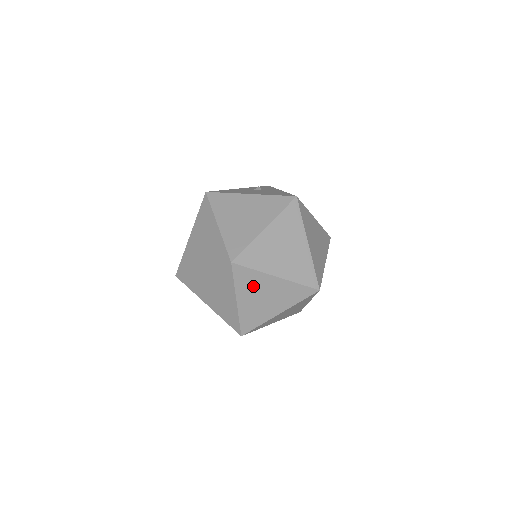
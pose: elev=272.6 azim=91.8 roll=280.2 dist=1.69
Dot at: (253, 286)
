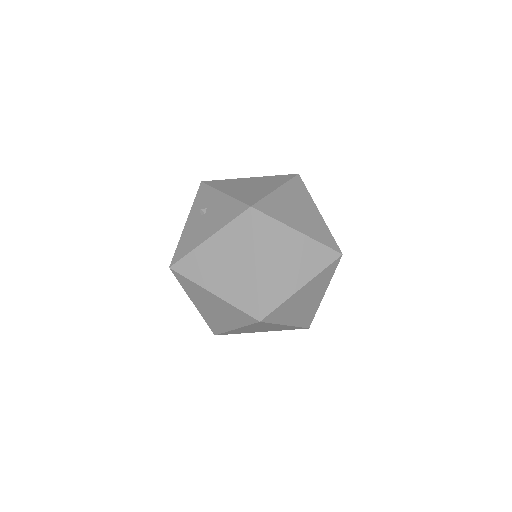
Dot at: (290, 309)
